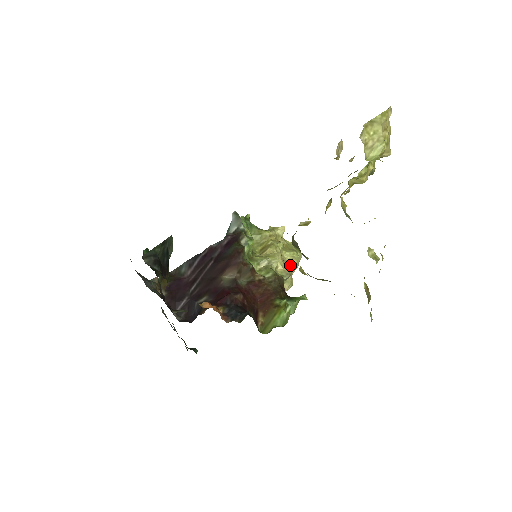
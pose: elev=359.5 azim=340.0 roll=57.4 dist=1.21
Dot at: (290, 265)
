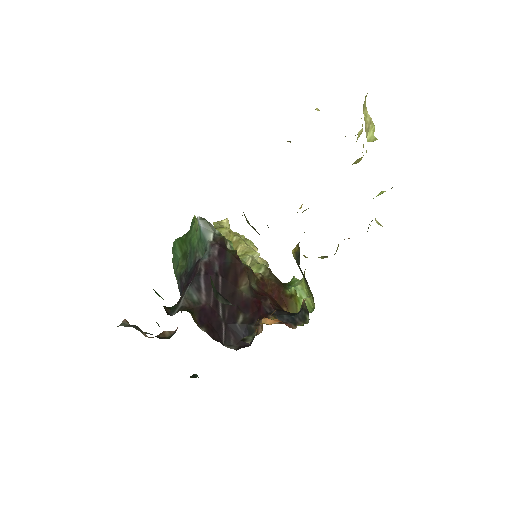
Dot at: occluded
